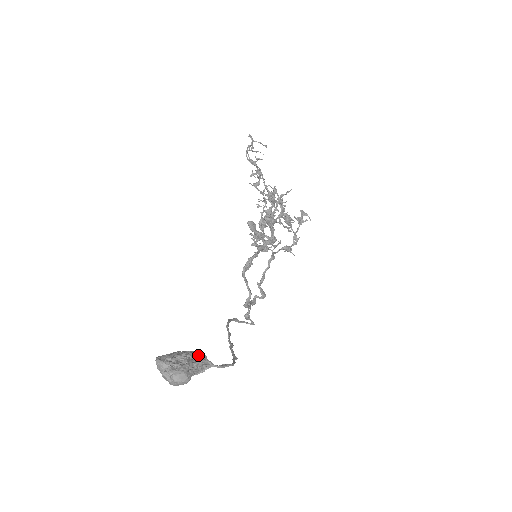
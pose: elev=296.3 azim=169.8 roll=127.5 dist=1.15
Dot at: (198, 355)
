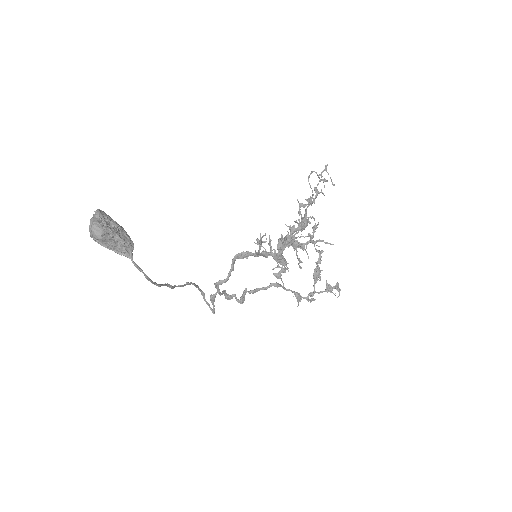
Dot at: (128, 238)
